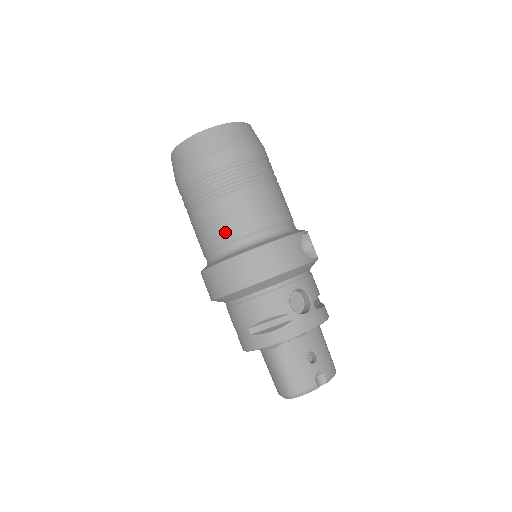
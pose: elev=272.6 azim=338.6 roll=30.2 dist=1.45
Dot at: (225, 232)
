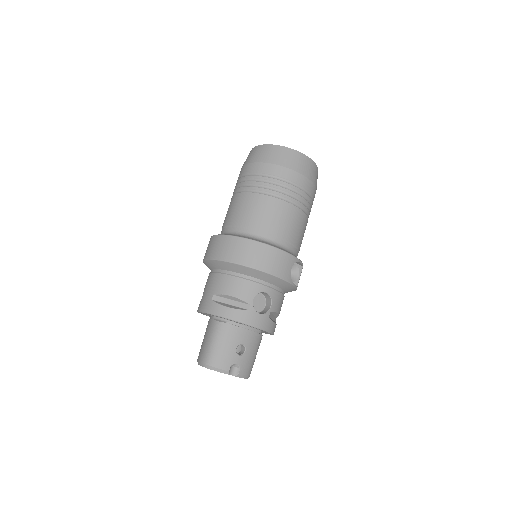
Dot at: (248, 219)
